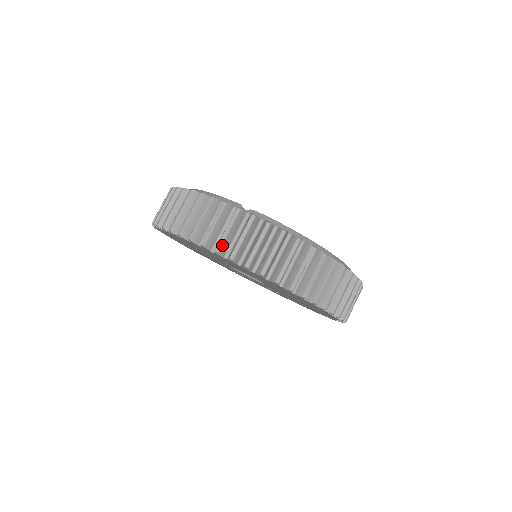
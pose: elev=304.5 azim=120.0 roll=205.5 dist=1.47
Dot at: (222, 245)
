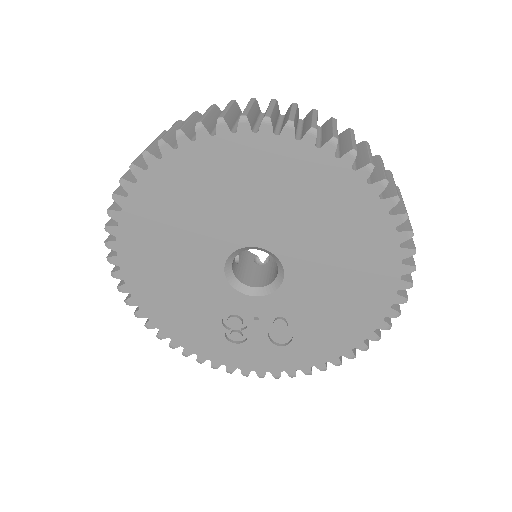
Dot at: (248, 113)
